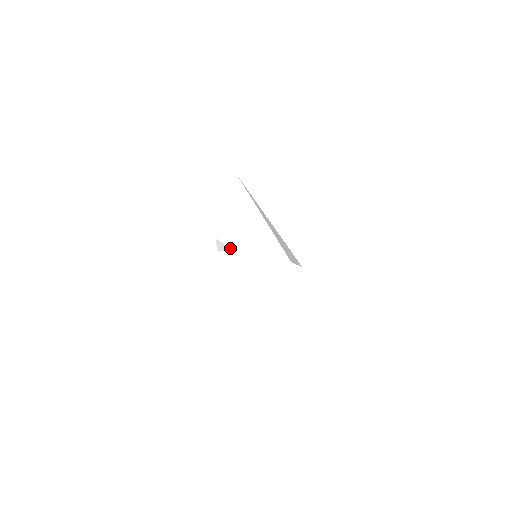
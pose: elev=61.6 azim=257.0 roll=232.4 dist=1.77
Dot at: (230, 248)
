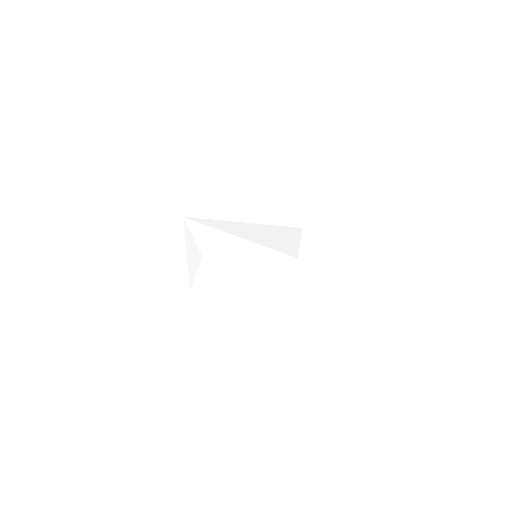
Dot at: (226, 264)
